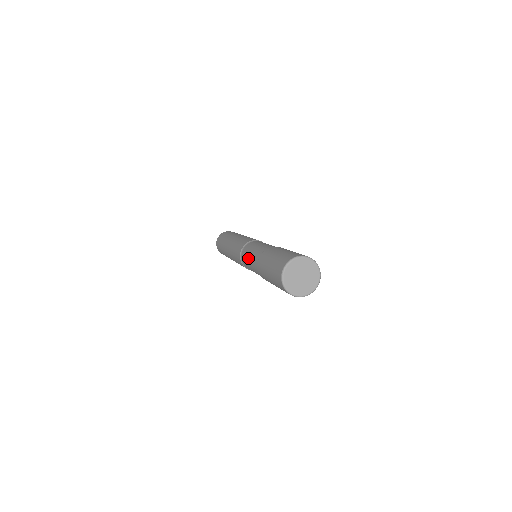
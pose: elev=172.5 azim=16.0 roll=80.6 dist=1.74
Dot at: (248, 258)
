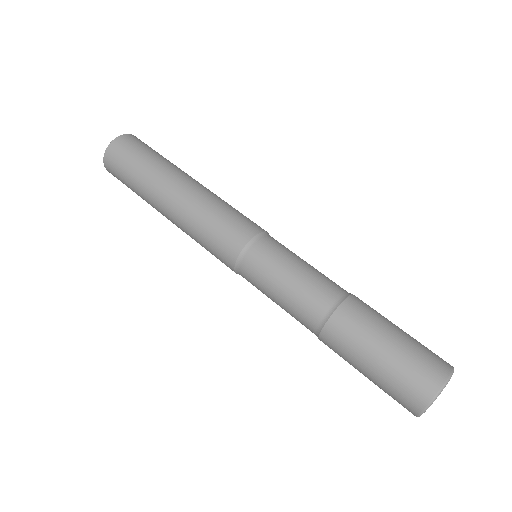
Dot at: (276, 287)
